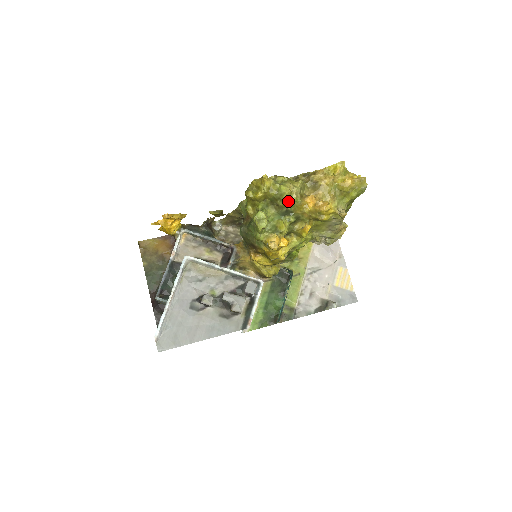
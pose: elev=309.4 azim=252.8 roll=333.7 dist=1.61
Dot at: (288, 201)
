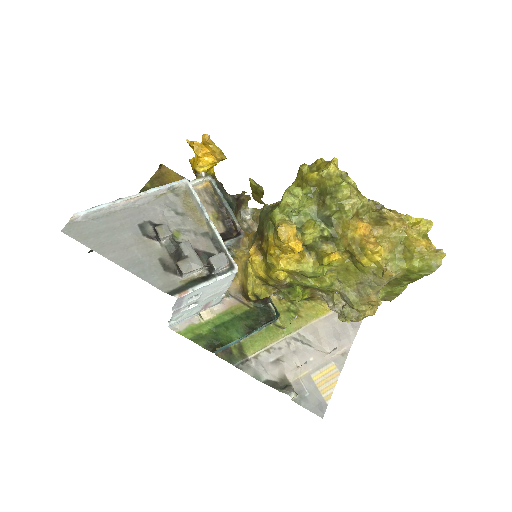
Dot at: (338, 205)
